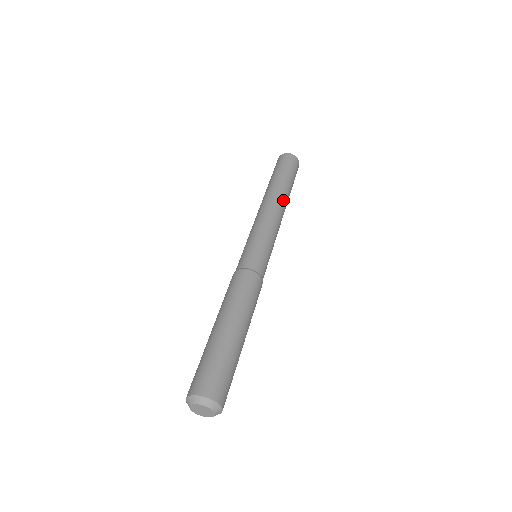
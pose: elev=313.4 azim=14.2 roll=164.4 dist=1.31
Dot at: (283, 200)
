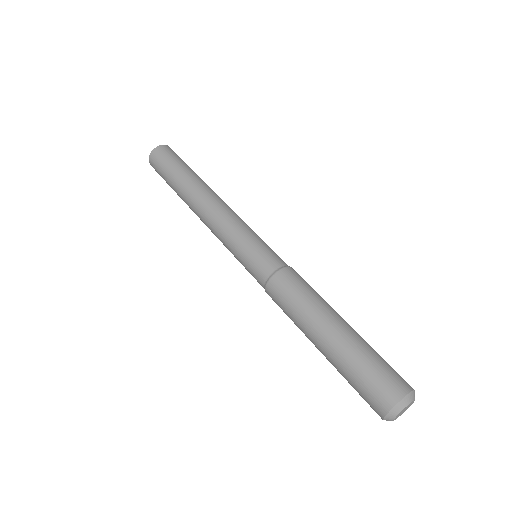
Dot at: (208, 190)
